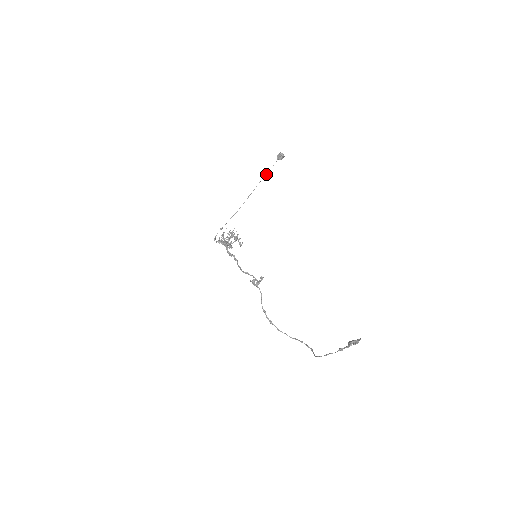
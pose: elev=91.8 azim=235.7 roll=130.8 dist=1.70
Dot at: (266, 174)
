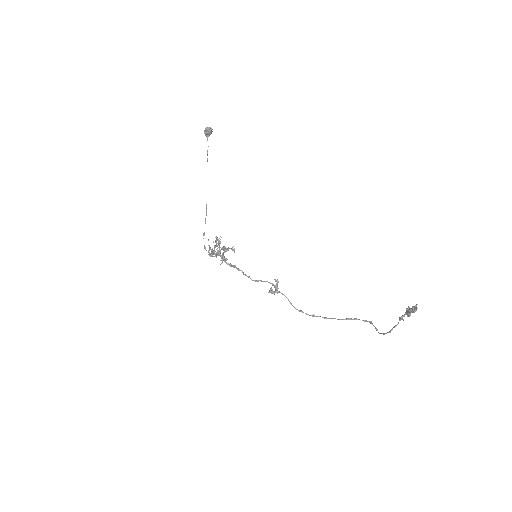
Dot at: (207, 159)
